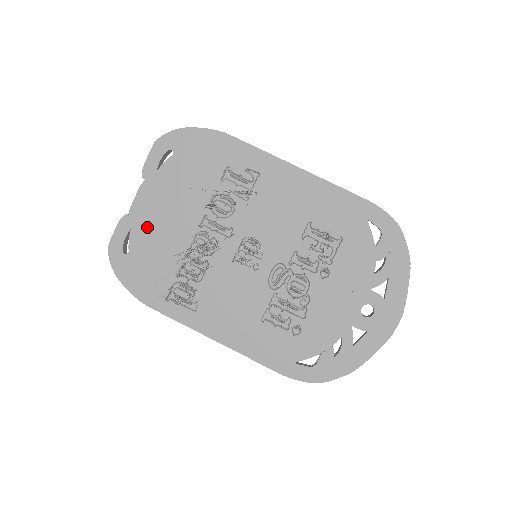
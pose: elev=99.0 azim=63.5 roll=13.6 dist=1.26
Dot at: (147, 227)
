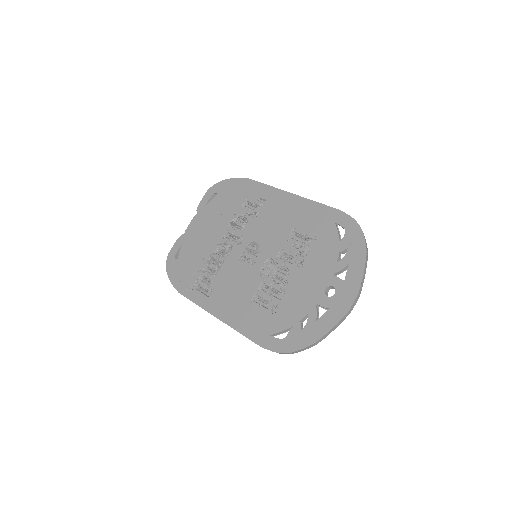
Dot at: (192, 241)
